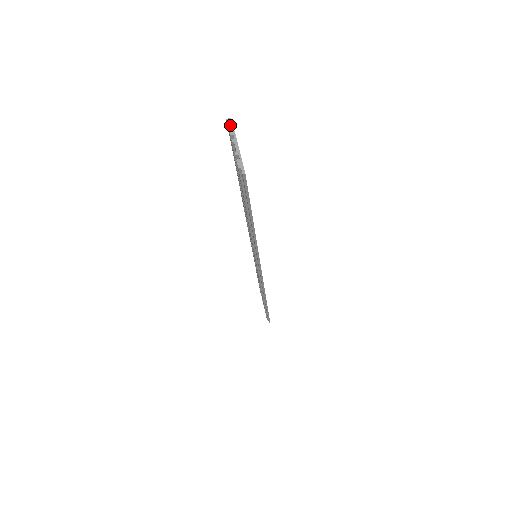
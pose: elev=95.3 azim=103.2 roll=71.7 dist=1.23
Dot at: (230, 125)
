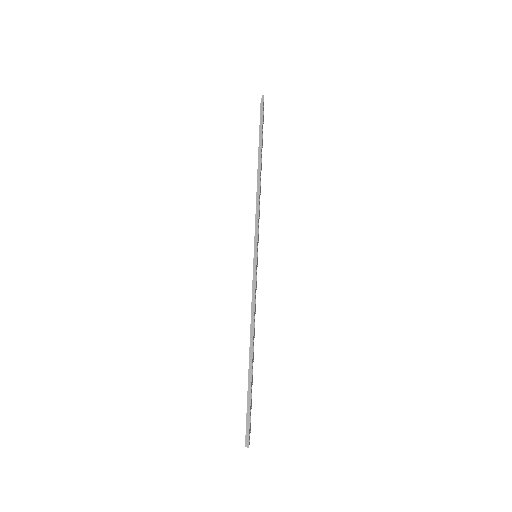
Dot at: occluded
